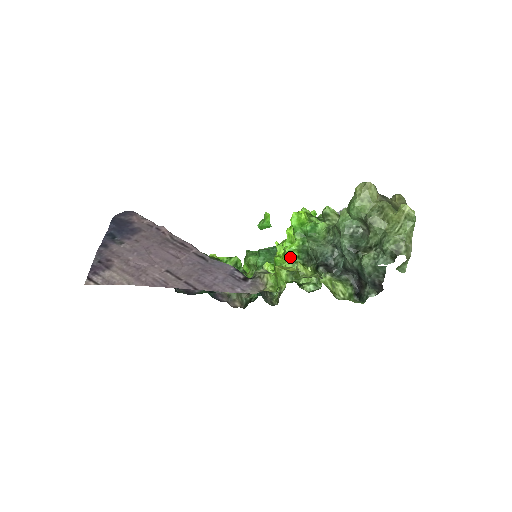
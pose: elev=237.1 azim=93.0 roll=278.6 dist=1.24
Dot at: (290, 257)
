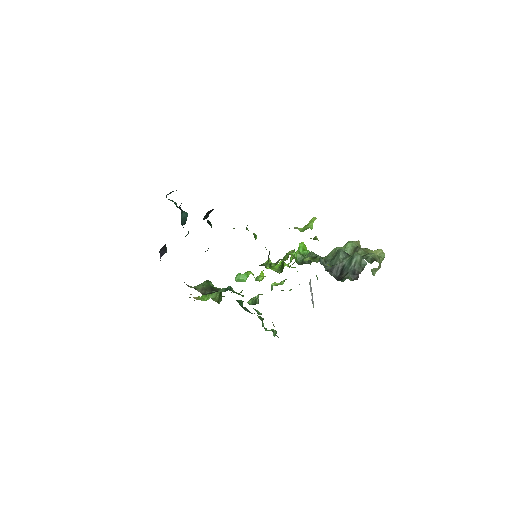
Dot at: (293, 253)
